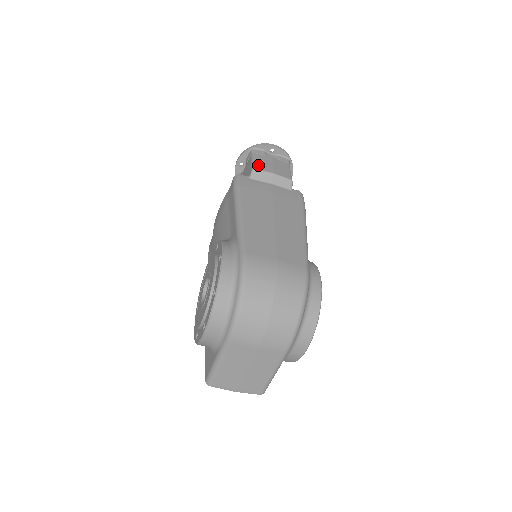
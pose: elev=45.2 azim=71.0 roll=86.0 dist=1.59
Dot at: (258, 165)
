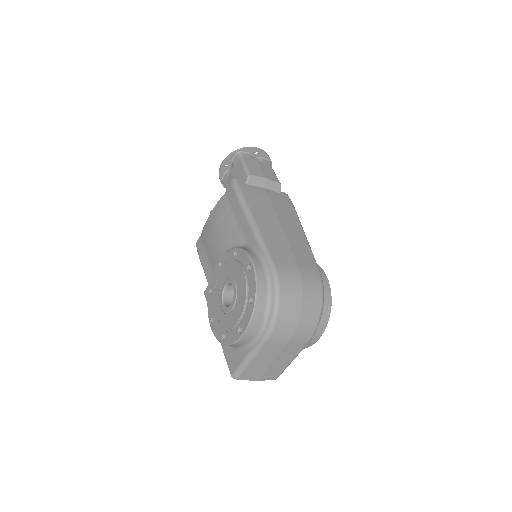
Dot at: (251, 170)
